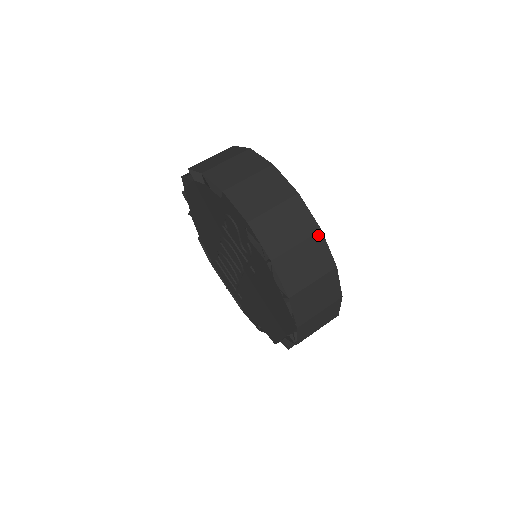
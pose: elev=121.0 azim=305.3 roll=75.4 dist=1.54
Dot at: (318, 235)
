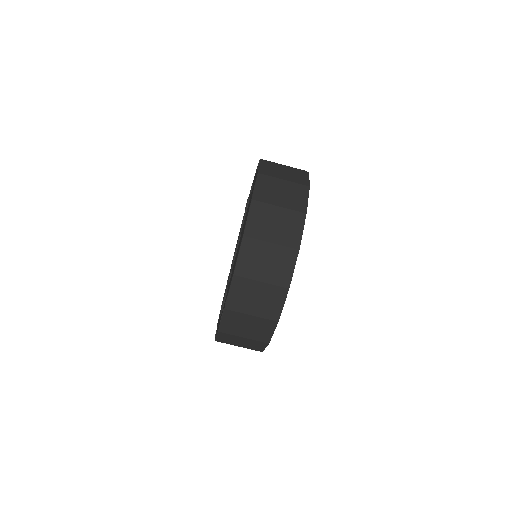
Dot at: occluded
